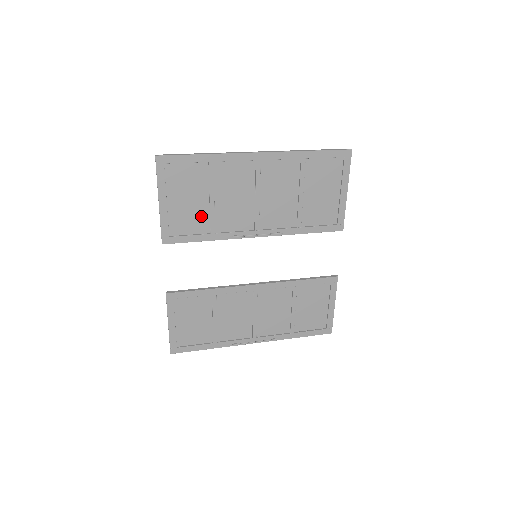
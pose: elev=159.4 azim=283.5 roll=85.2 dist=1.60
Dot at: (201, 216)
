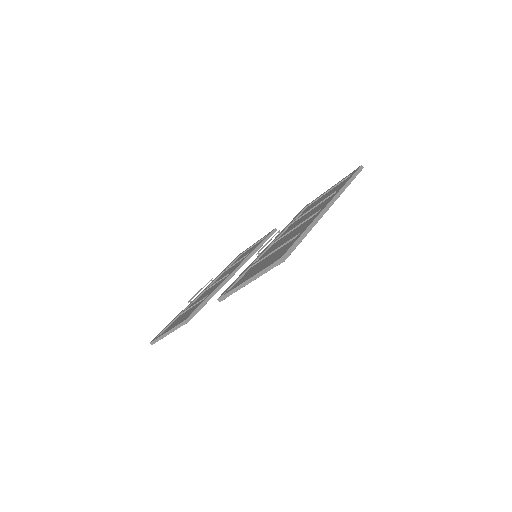
Dot at: (258, 265)
